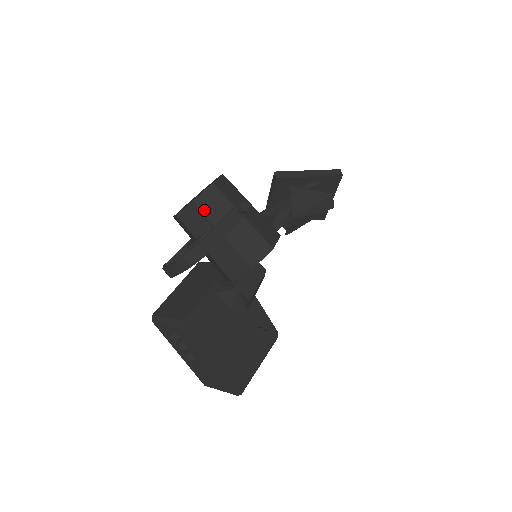
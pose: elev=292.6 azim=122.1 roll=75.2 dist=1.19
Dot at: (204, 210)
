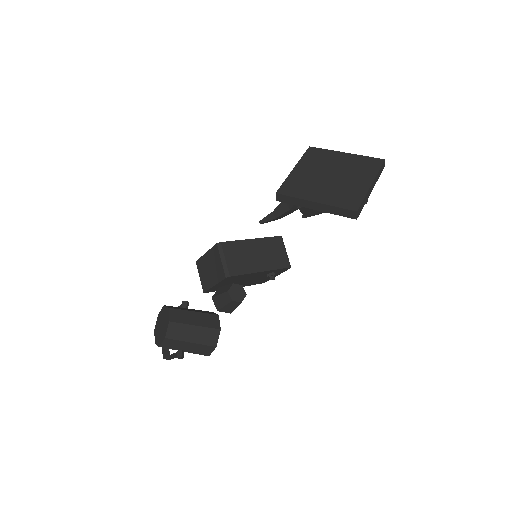
Dot at: occluded
